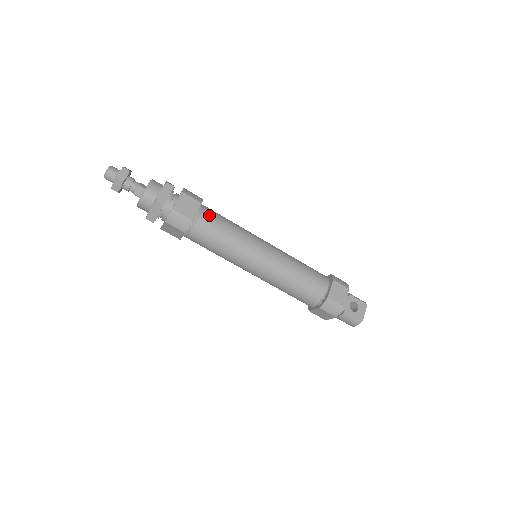
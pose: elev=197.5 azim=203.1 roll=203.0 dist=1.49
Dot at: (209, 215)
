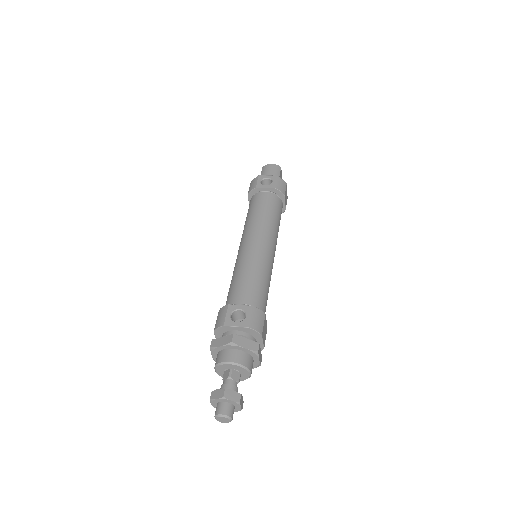
Dot at: (264, 306)
